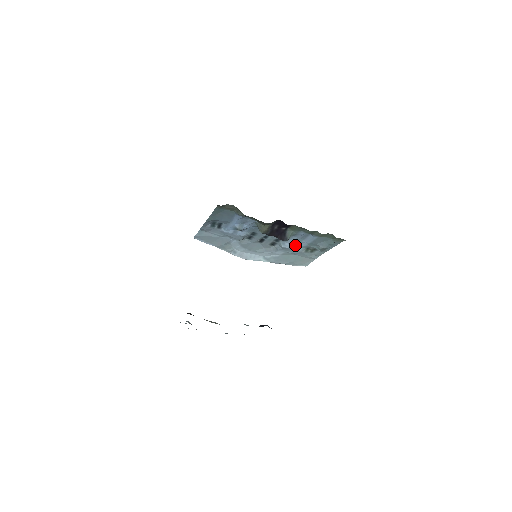
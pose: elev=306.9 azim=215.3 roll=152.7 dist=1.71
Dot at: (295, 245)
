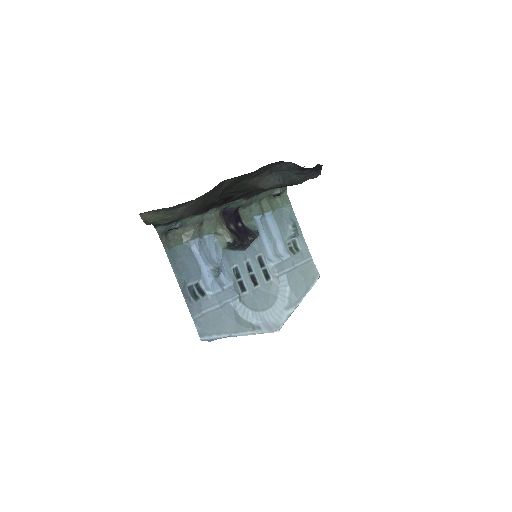
Dot at: (278, 254)
